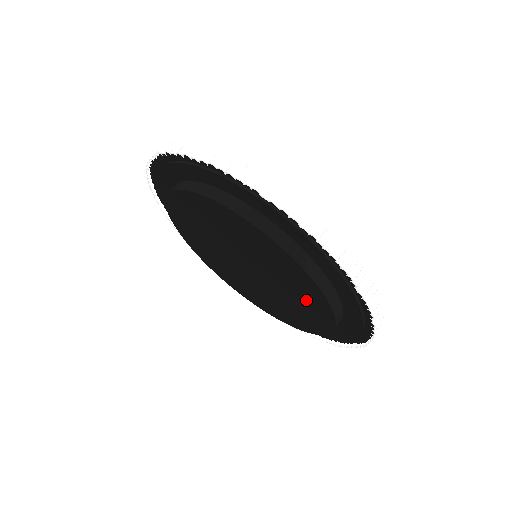
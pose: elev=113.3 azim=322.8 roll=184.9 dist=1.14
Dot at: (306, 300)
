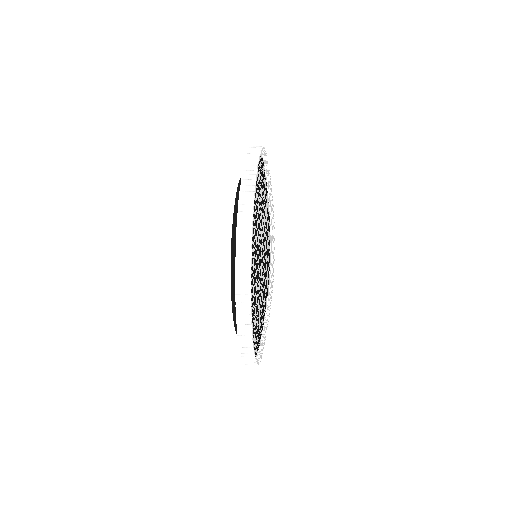
Dot at: occluded
